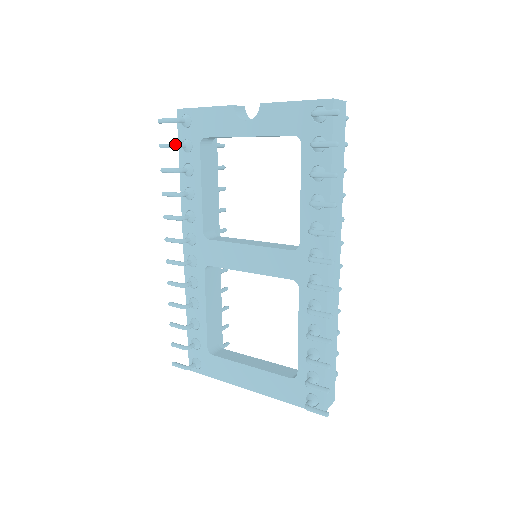
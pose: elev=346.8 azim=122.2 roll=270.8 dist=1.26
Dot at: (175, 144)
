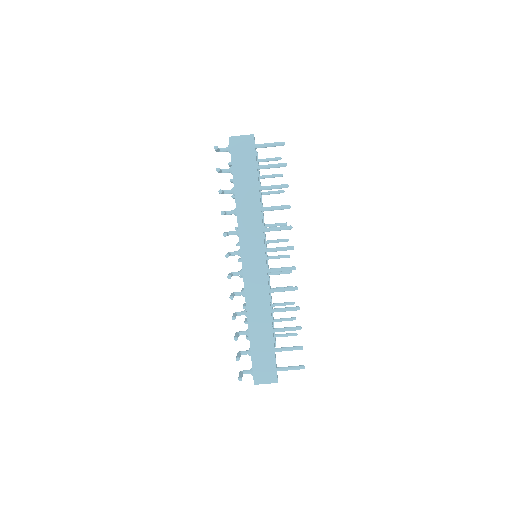
Dot at: (230, 179)
